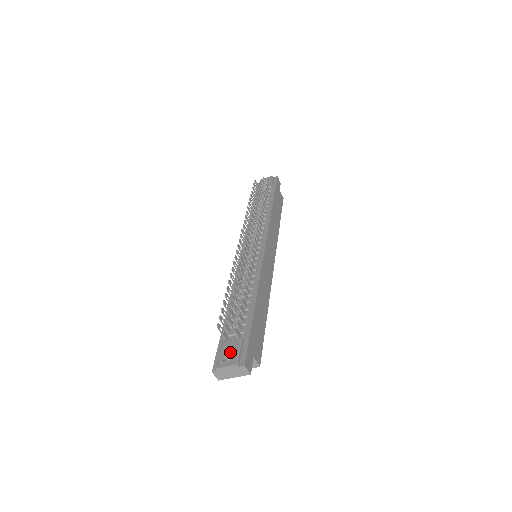
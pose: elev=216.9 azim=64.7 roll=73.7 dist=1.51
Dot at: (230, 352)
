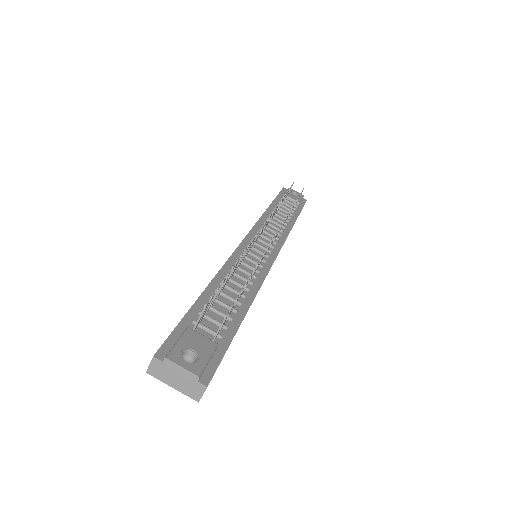
Dot at: (196, 350)
